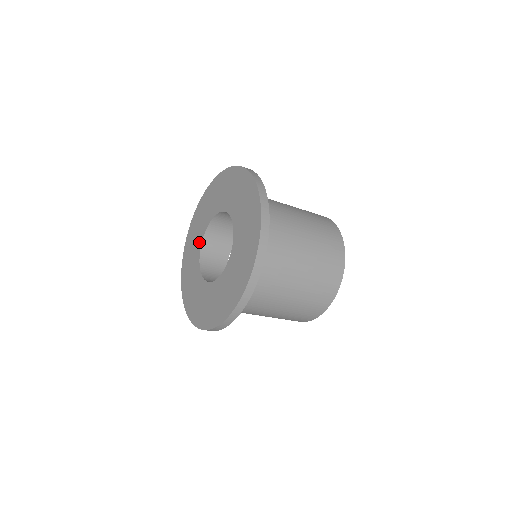
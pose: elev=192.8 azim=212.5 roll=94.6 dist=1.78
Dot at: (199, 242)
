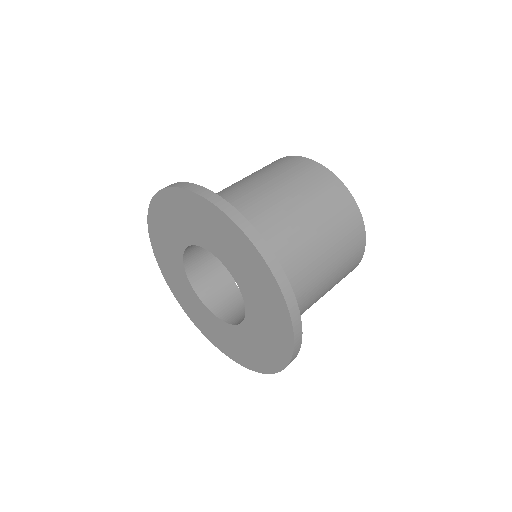
Dot at: (200, 305)
